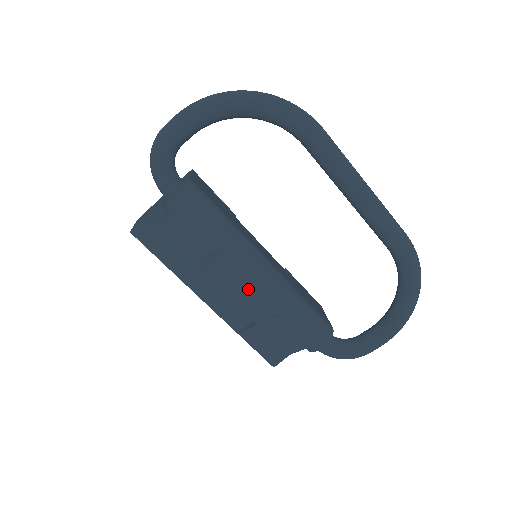
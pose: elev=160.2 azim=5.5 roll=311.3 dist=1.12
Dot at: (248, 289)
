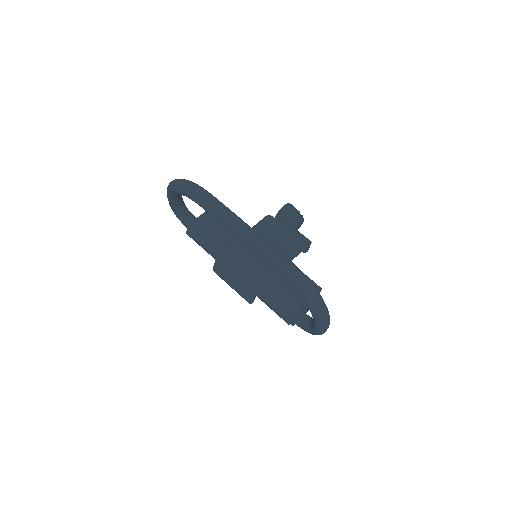
Dot at: (235, 282)
